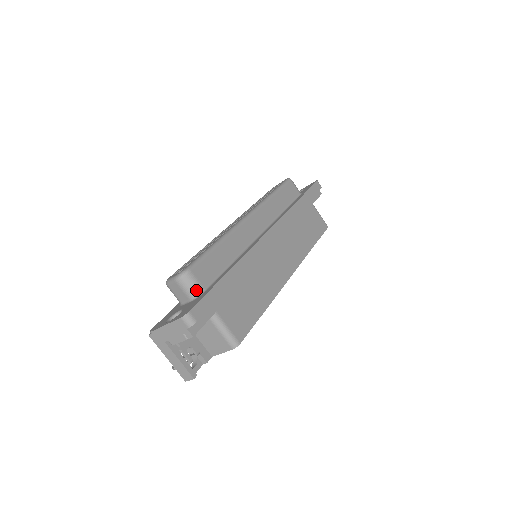
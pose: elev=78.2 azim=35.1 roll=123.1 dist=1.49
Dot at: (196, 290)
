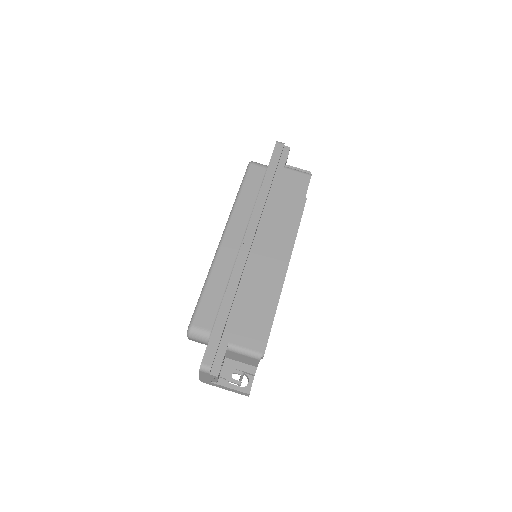
Dot at: (205, 336)
